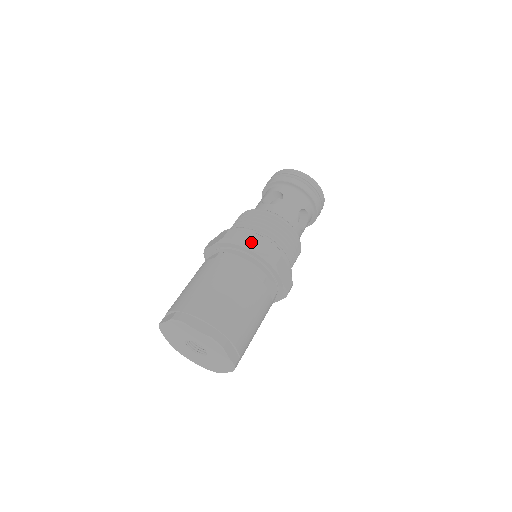
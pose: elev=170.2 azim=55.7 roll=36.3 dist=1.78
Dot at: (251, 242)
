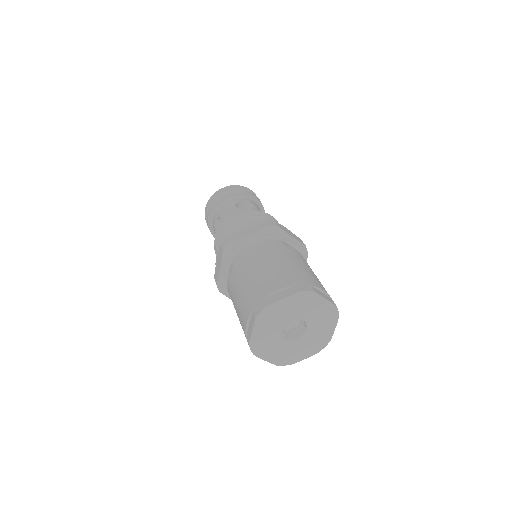
Dot at: (289, 232)
